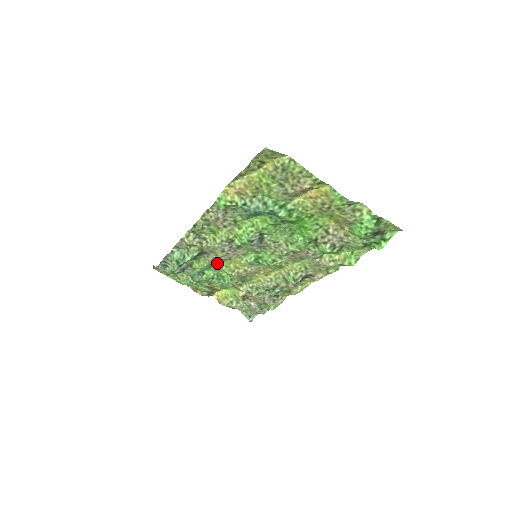
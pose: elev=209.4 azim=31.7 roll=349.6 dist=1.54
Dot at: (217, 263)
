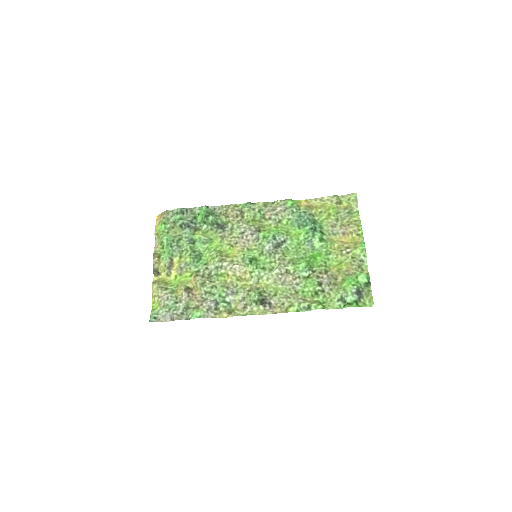
Dot at: (217, 243)
